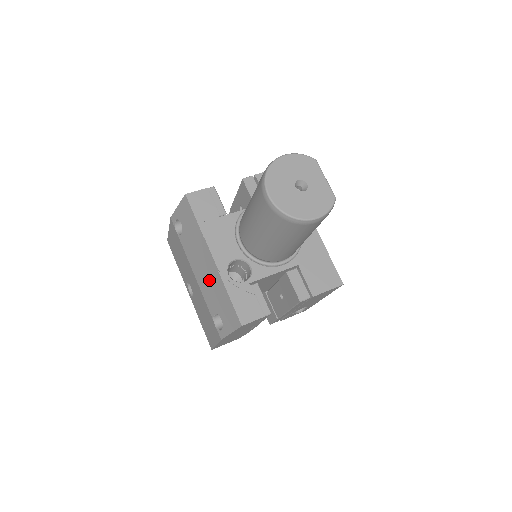
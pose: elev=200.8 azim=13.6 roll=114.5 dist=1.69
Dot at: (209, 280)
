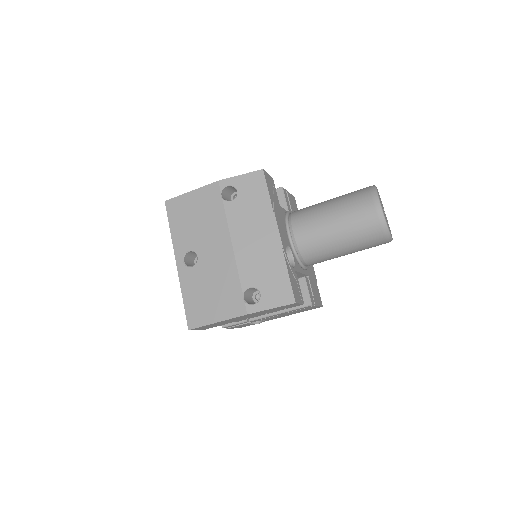
Dot at: (260, 253)
